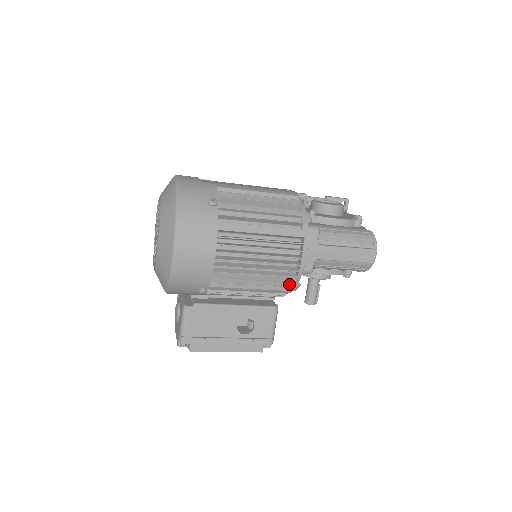
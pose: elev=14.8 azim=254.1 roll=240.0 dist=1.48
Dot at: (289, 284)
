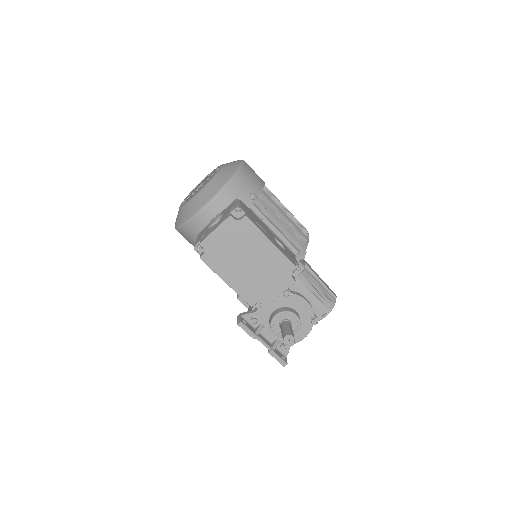
Dot at: (302, 243)
